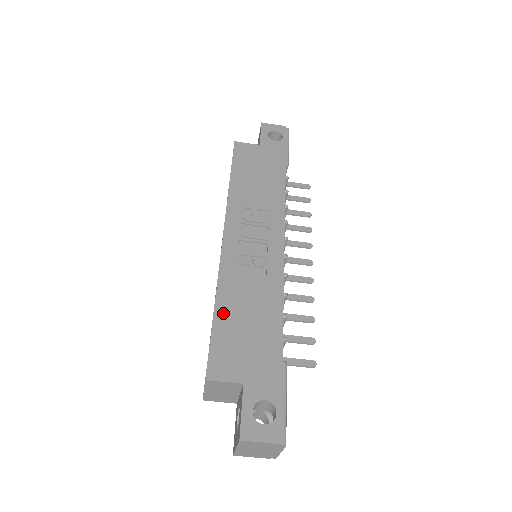
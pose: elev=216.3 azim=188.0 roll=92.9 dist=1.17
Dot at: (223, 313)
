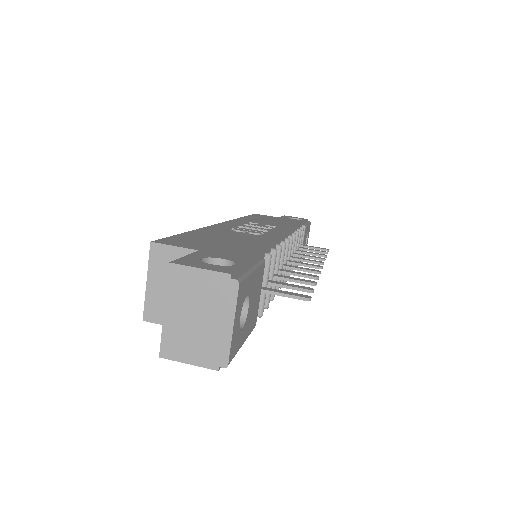
Dot at: (198, 233)
